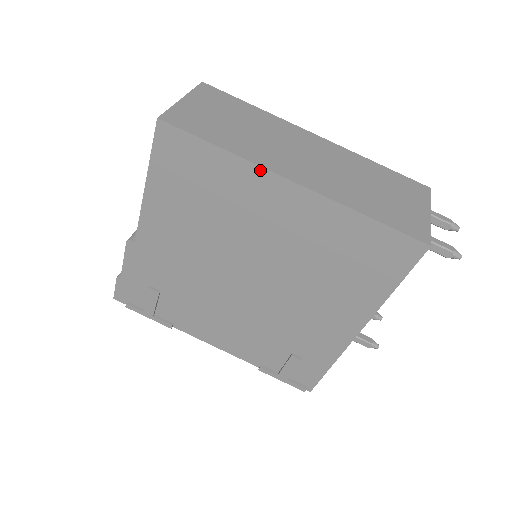
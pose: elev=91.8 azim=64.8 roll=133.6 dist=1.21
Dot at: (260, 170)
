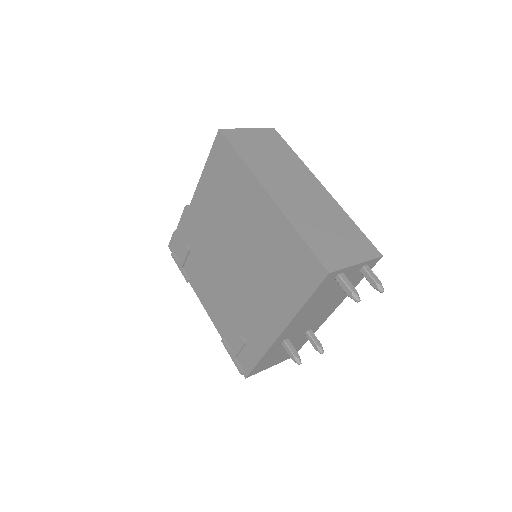
Dot at: (255, 180)
